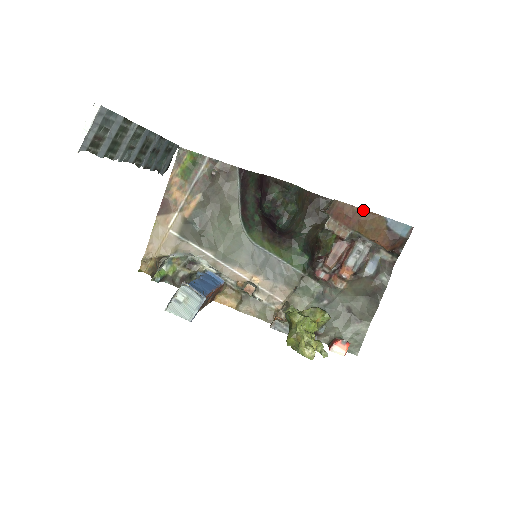
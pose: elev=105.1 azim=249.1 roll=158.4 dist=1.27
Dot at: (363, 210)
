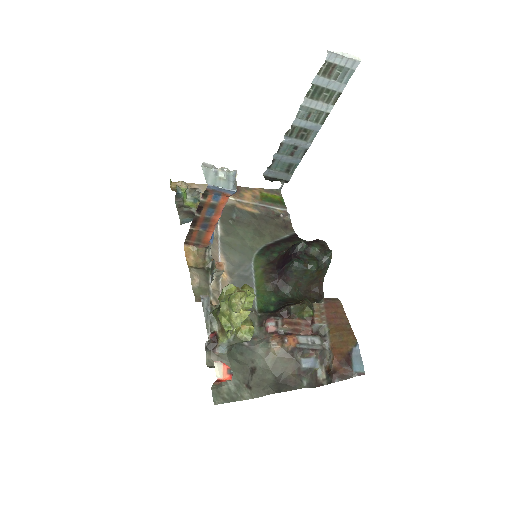
Dot at: (349, 323)
